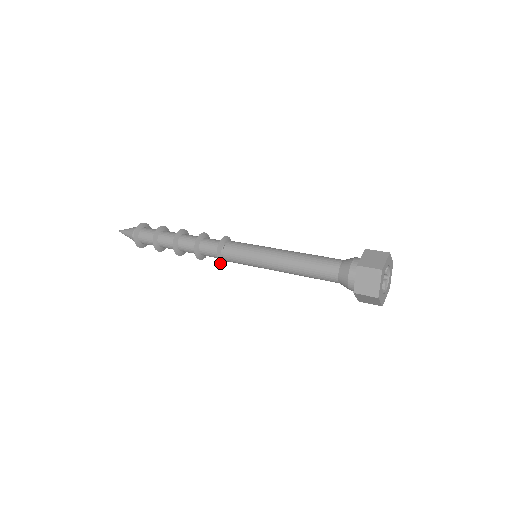
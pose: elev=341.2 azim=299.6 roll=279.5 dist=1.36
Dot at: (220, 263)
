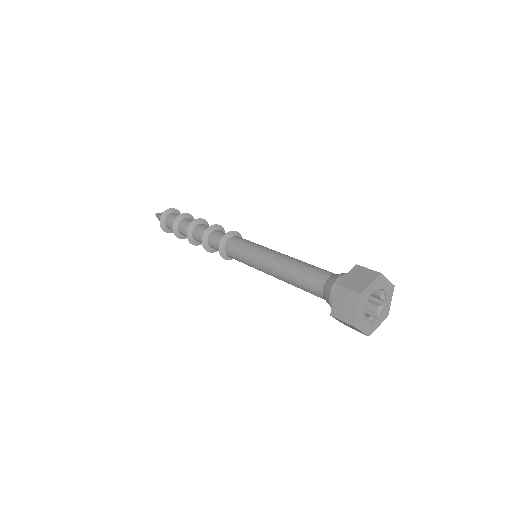
Dot at: (219, 247)
